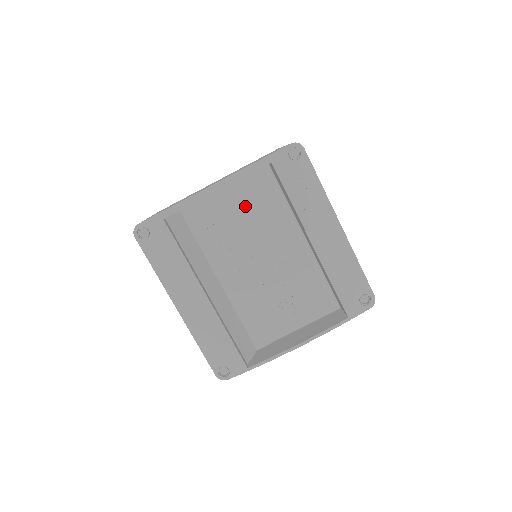
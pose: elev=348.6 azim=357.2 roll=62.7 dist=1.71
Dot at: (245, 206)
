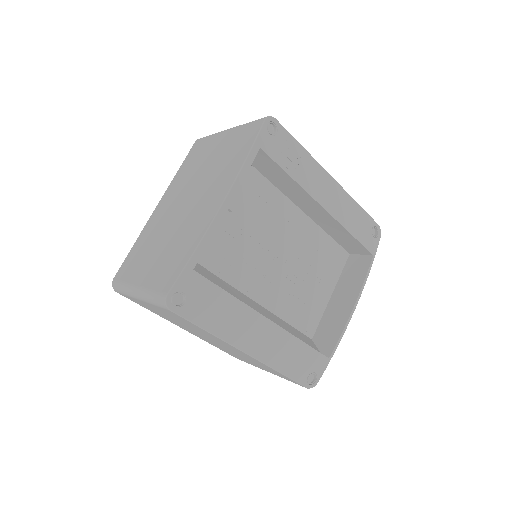
Dot at: (239, 210)
